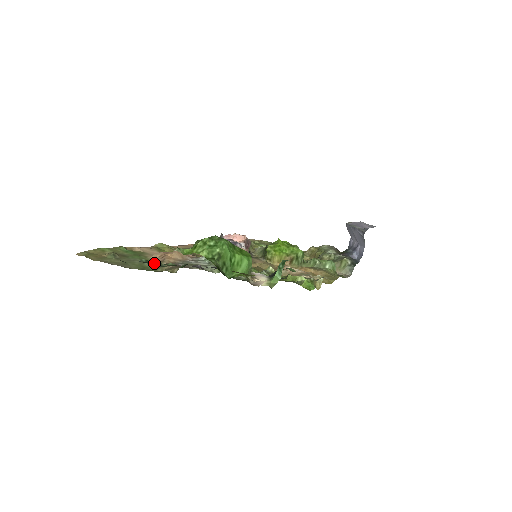
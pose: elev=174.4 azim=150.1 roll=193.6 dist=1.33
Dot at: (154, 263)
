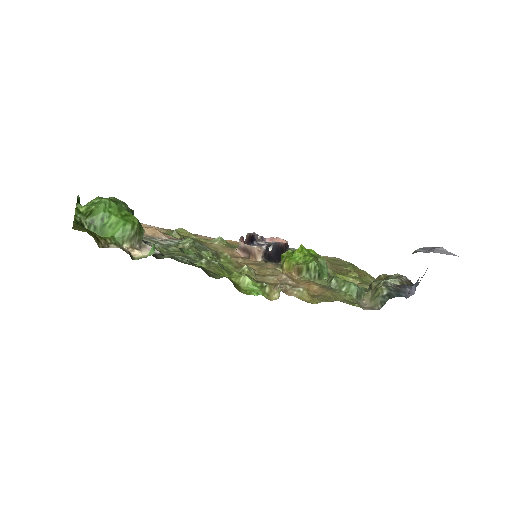
Dot at: occluded
